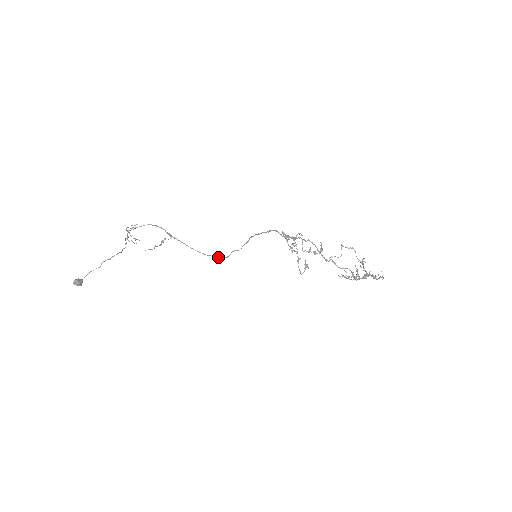
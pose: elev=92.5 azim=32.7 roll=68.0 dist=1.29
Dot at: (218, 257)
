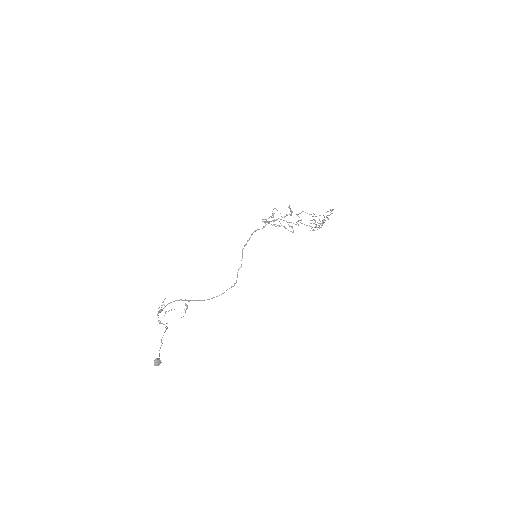
Dot at: occluded
